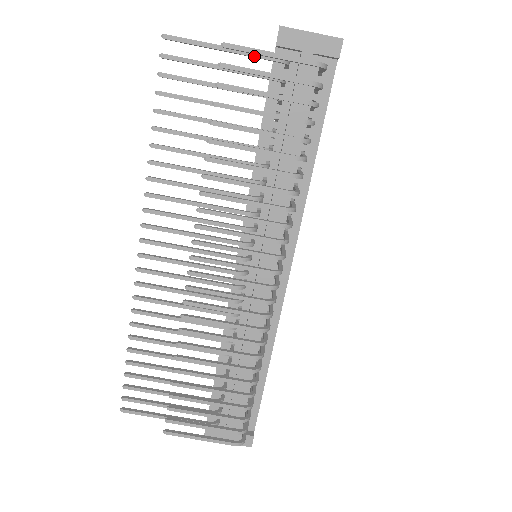
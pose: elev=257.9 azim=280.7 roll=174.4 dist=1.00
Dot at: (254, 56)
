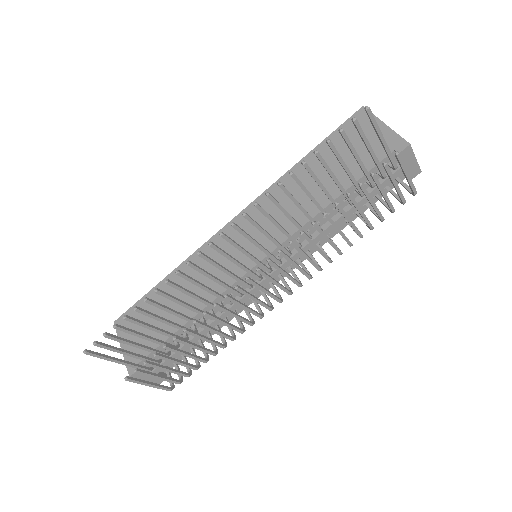
Dot at: (390, 157)
